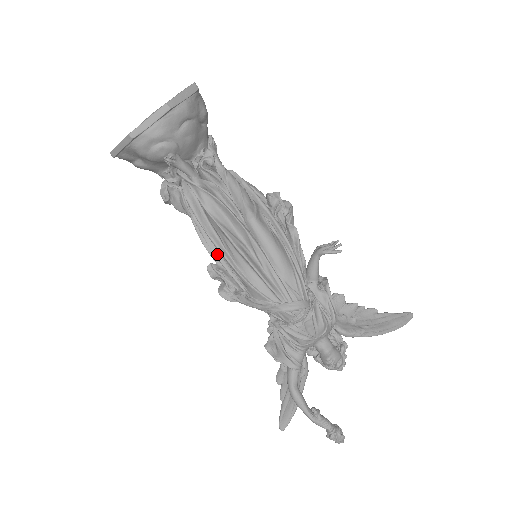
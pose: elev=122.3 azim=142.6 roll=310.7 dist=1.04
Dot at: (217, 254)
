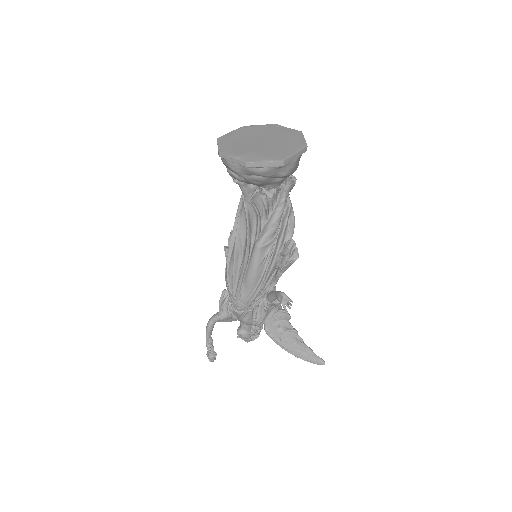
Dot at: occluded
